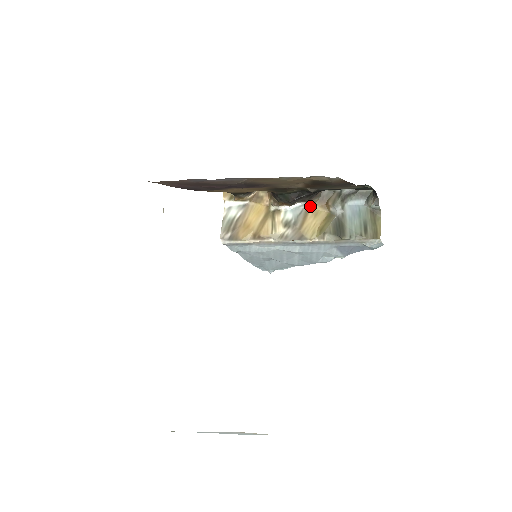
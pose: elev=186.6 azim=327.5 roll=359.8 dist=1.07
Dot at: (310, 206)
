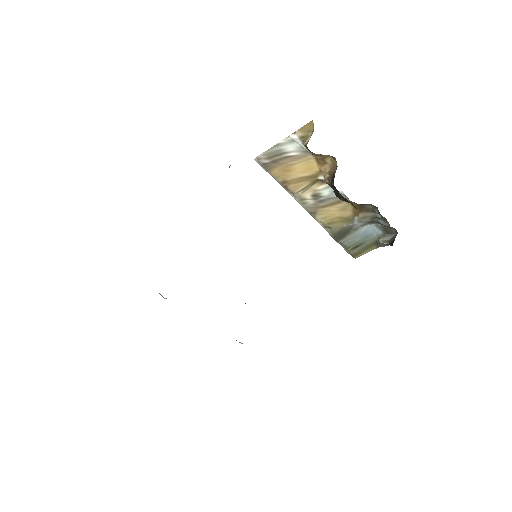
Dot at: occluded
